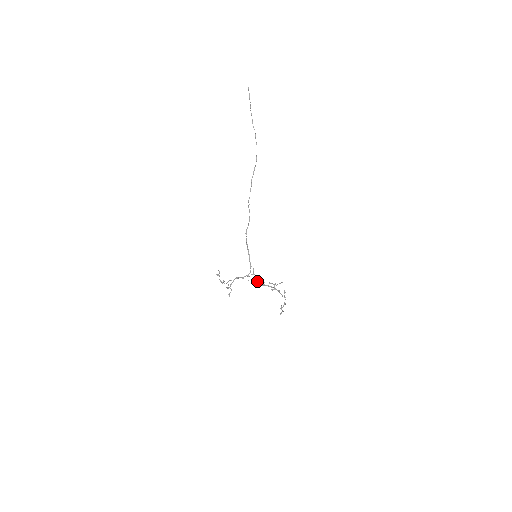
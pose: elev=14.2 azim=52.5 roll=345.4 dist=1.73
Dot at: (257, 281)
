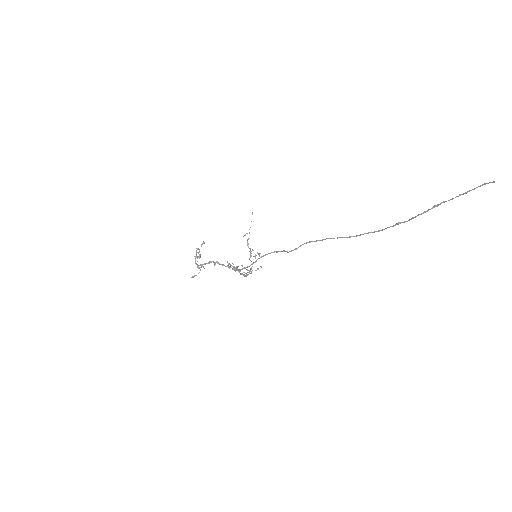
Dot at: occluded
